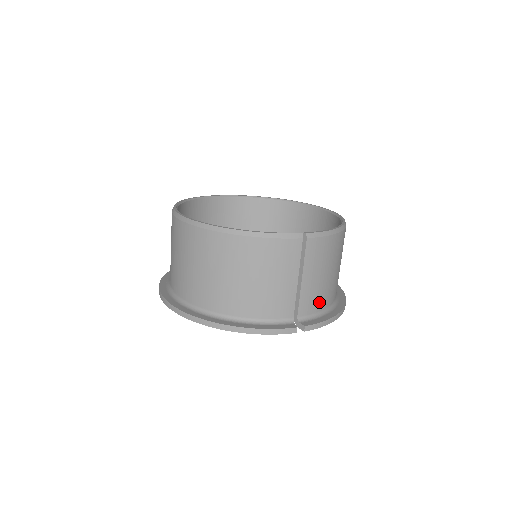
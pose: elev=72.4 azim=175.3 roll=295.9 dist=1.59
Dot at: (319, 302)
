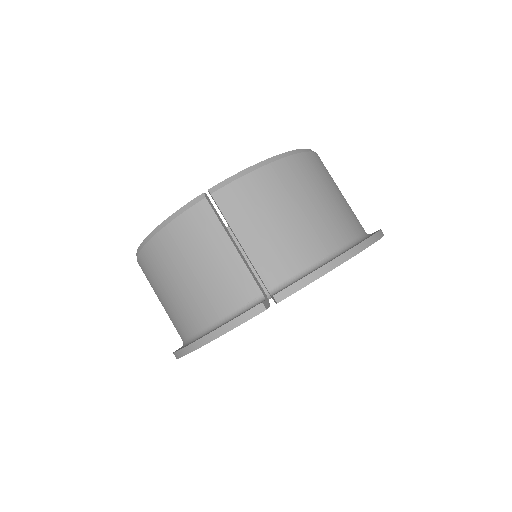
Dot at: (294, 258)
